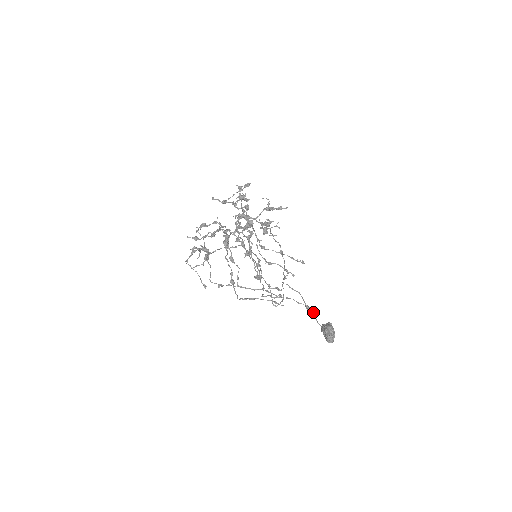
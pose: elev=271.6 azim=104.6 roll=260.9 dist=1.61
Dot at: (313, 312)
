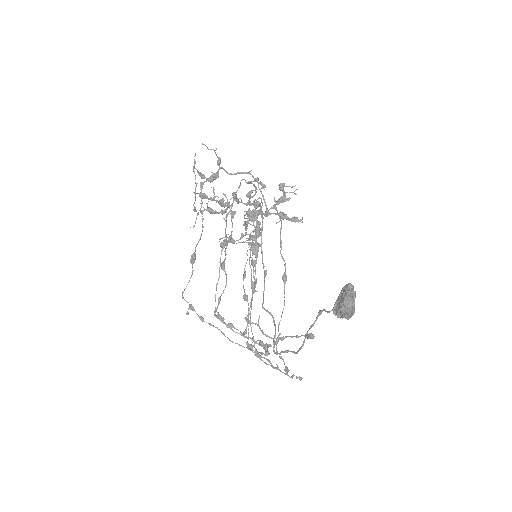
Dot at: (321, 312)
